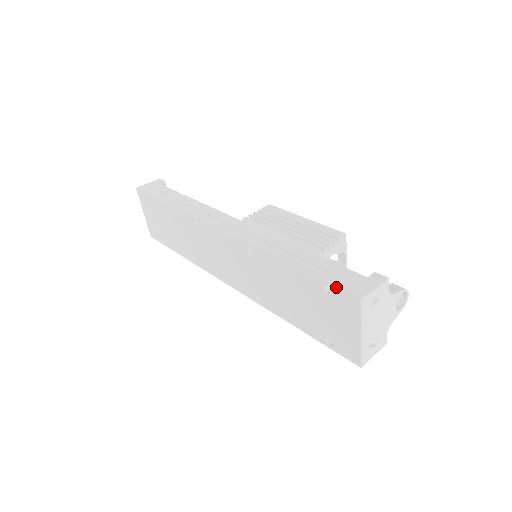
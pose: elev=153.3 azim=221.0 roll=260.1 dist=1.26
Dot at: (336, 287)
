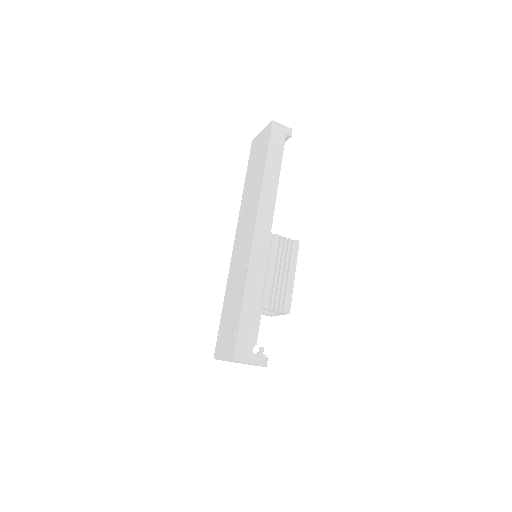
Dot at: (236, 342)
